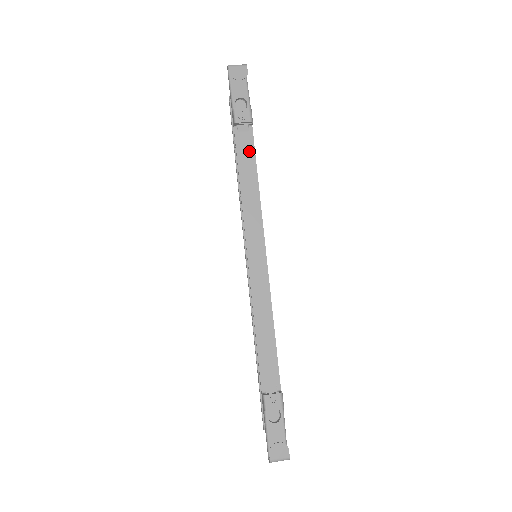
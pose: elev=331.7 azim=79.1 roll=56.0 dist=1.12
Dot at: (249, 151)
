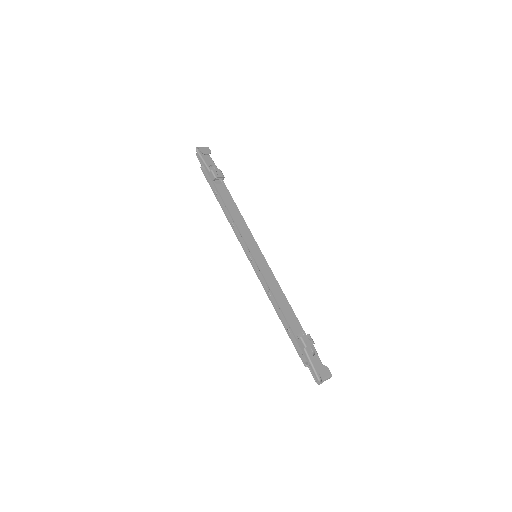
Dot at: (227, 195)
